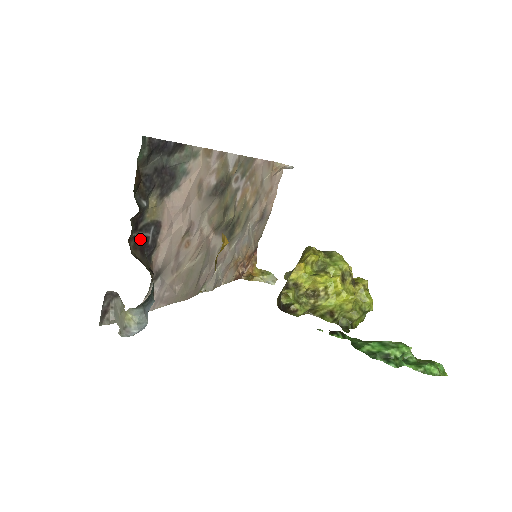
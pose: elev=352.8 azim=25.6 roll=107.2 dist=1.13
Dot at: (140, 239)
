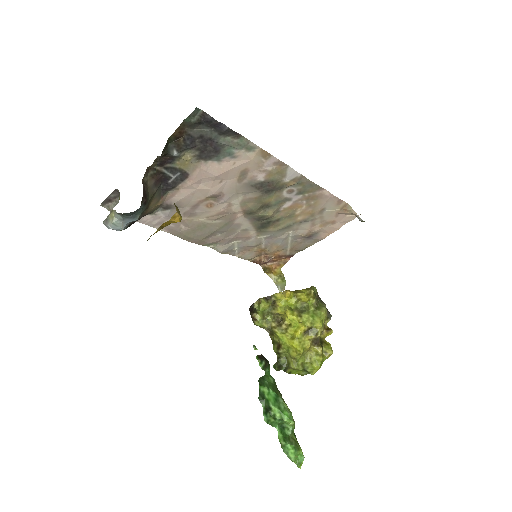
Dot at: (162, 174)
